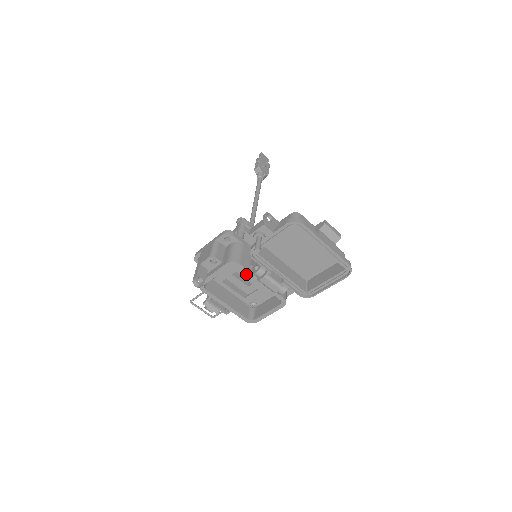
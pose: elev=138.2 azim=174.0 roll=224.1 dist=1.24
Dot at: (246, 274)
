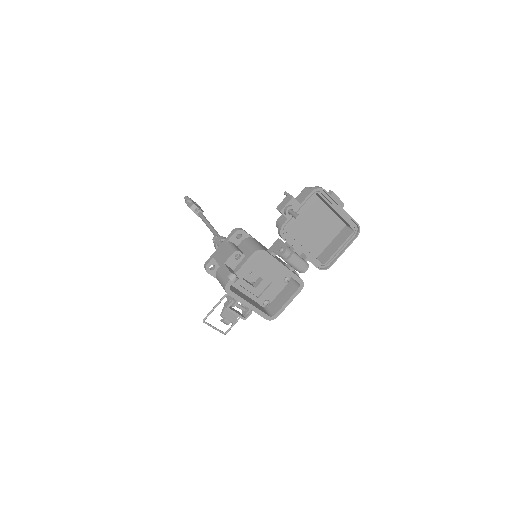
Dot at: (261, 268)
